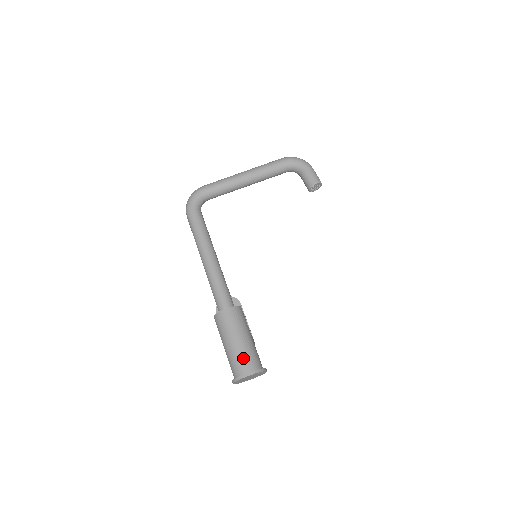
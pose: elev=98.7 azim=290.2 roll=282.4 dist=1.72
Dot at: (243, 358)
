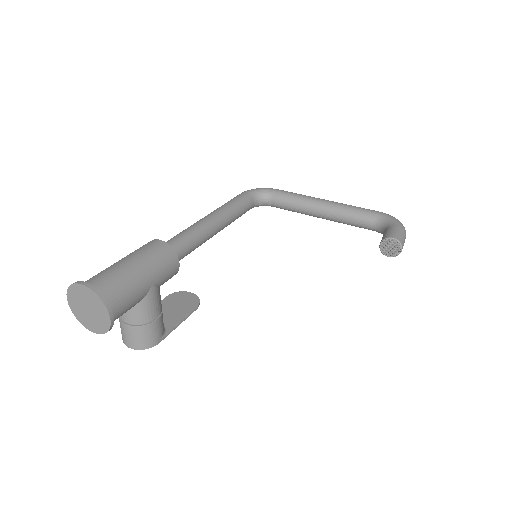
Dot at: (107, 274)
